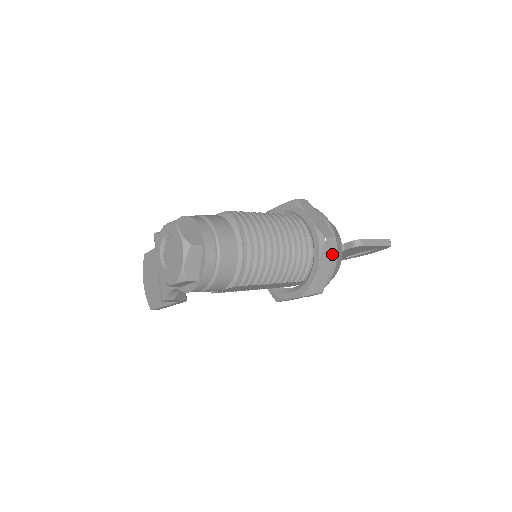
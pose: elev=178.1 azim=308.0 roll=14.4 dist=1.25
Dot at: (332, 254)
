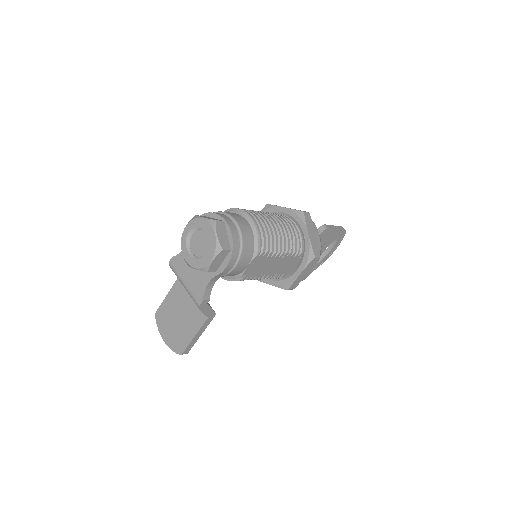
Dot at: (313, 225)
